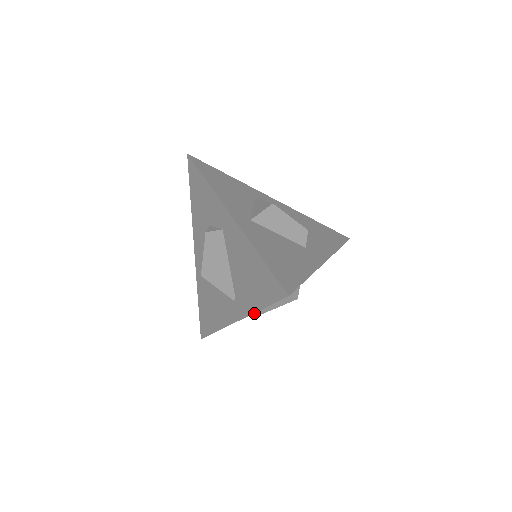
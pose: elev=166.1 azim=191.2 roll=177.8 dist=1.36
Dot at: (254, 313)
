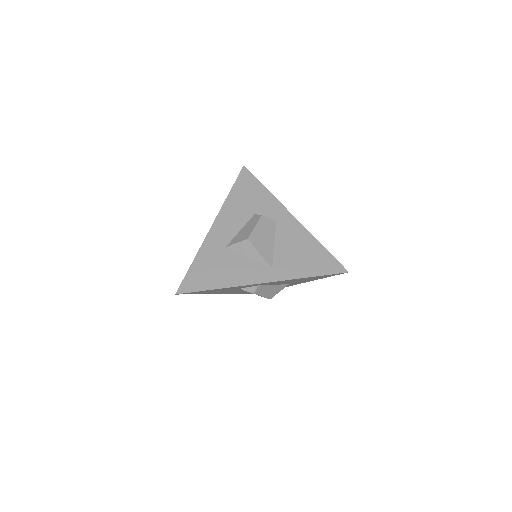
Dot at: (256, 289)
